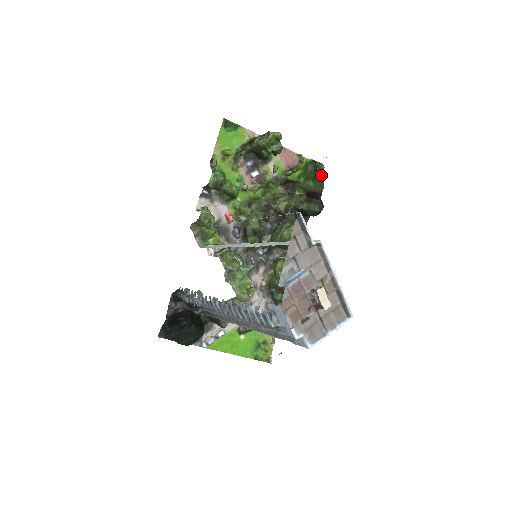
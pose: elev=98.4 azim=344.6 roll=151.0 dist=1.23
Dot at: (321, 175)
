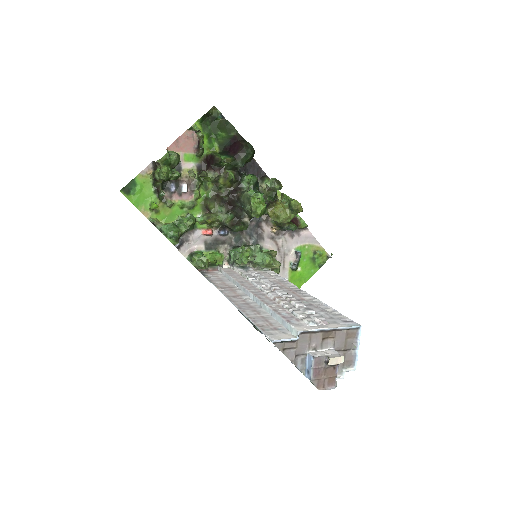
Dot at: (221, 118)
